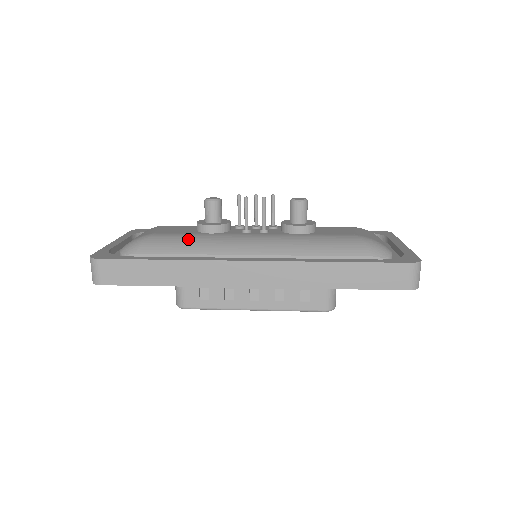
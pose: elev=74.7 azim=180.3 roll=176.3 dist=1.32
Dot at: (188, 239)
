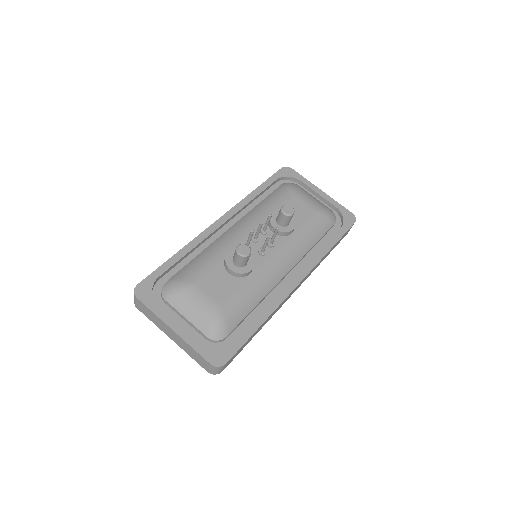
Dot at: (248, 293)
